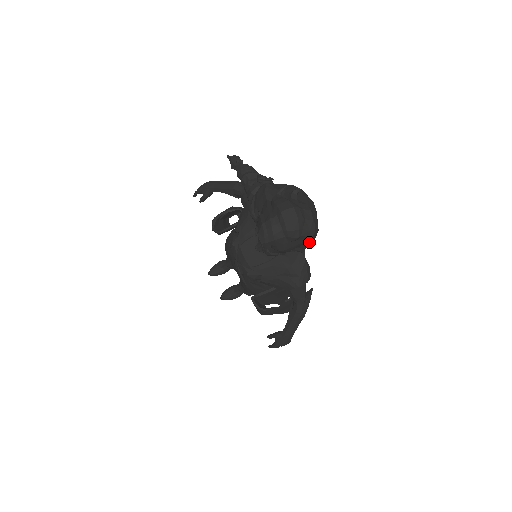
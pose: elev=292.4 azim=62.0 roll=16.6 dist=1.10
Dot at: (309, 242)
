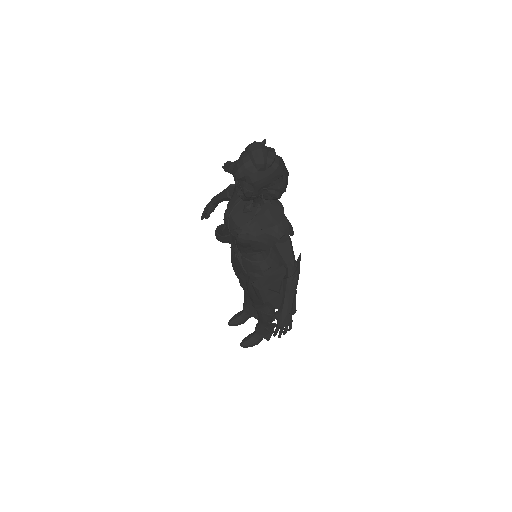
Dot at: (279, 182)
